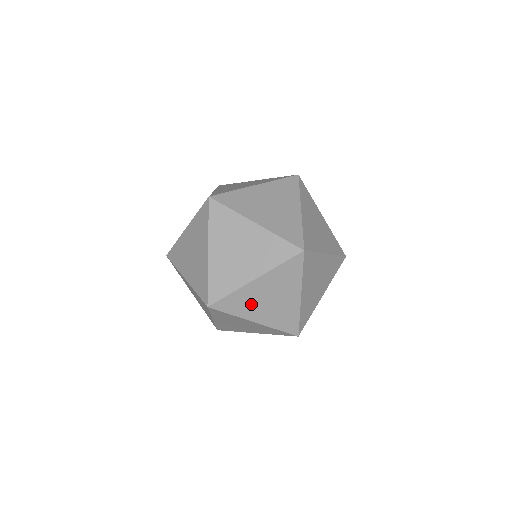
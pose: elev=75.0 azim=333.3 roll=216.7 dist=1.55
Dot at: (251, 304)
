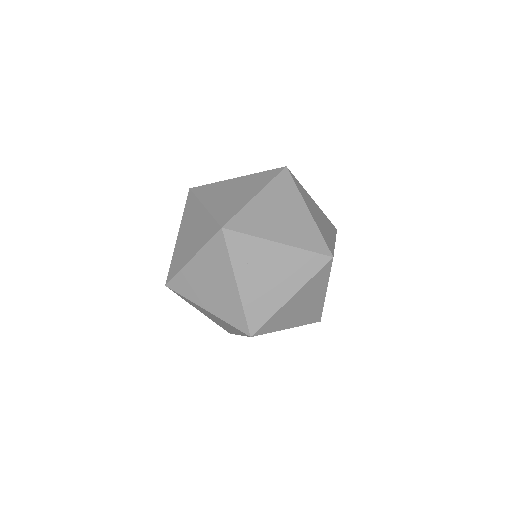
Dot at: (253, 263)
